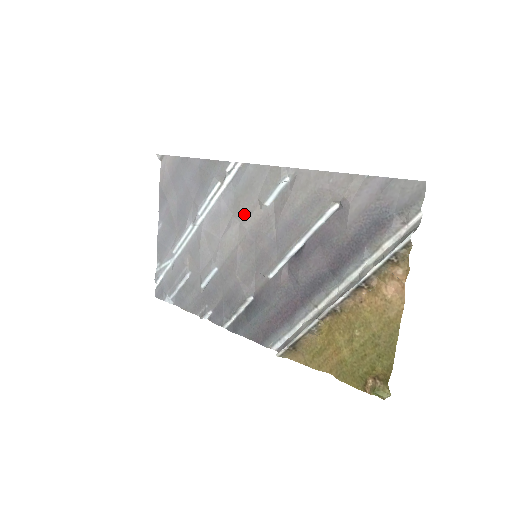
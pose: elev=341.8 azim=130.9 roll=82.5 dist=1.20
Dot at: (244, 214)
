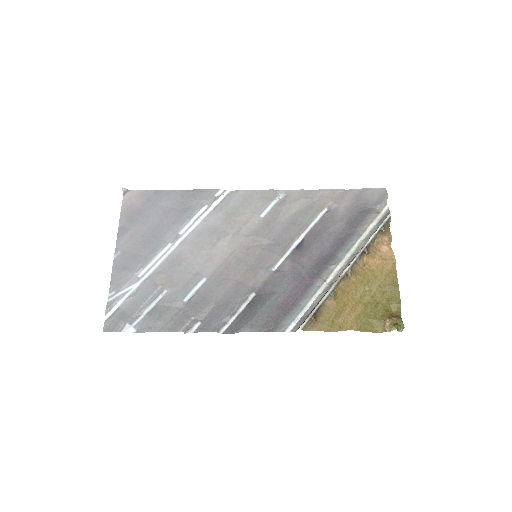
Dot at: (237, 227)
